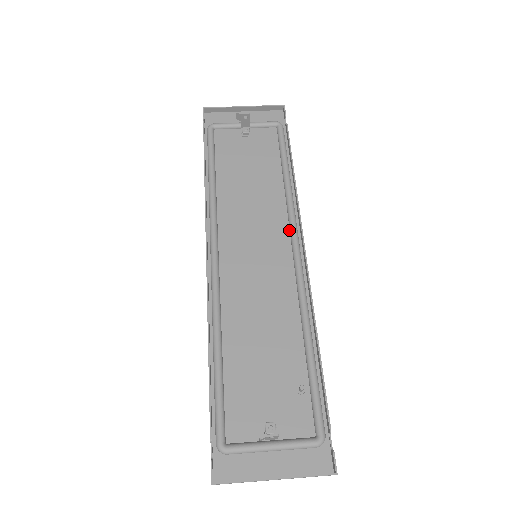
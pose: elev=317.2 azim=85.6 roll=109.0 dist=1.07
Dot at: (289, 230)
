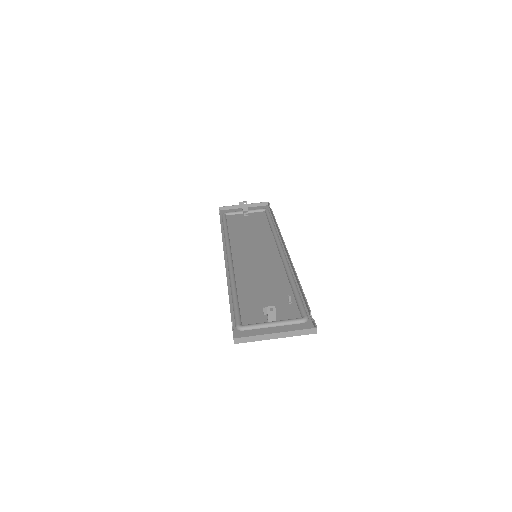
Dot at: (276, 245)
